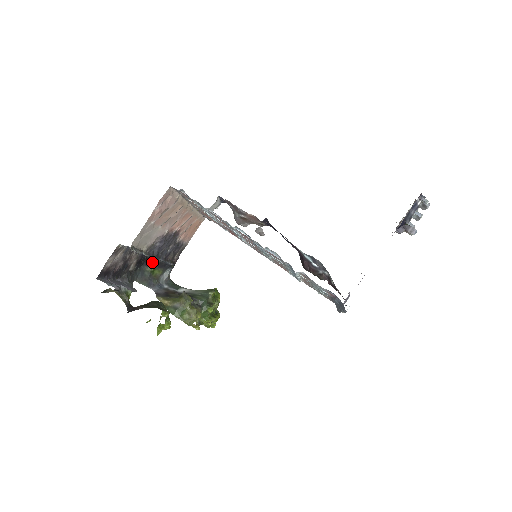
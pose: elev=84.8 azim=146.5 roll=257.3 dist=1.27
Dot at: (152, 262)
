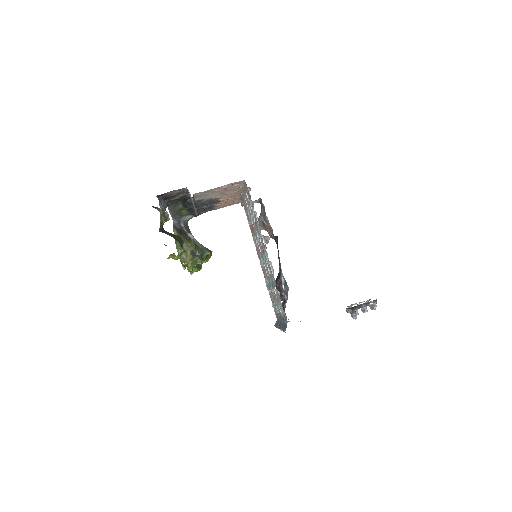
Dot at: (187, 203)
